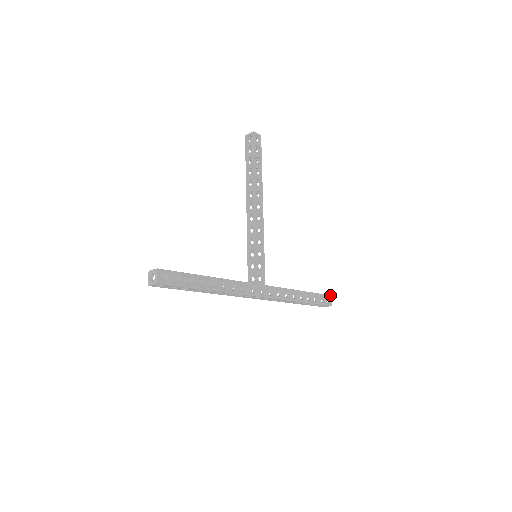
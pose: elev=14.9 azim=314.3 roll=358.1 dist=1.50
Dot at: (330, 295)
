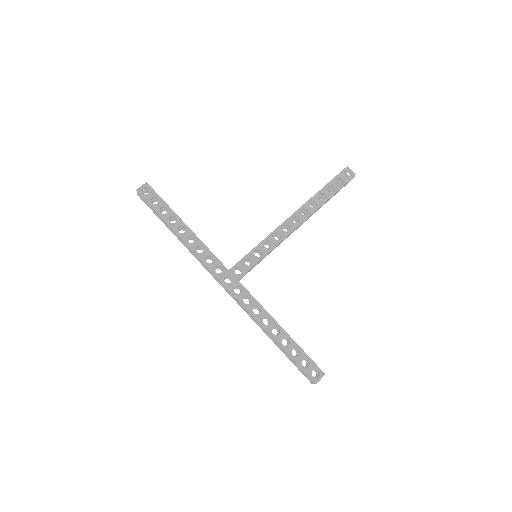
Dot at: occluded
